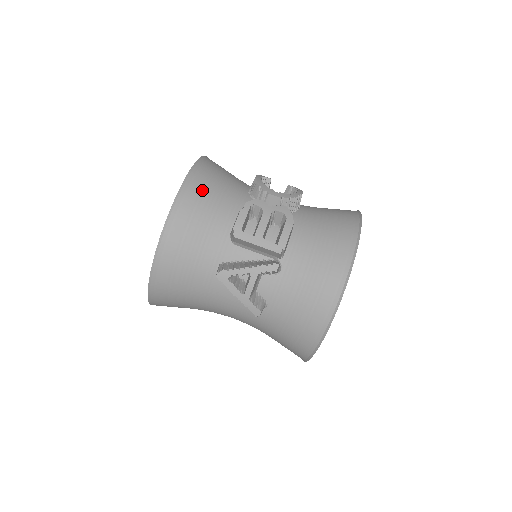
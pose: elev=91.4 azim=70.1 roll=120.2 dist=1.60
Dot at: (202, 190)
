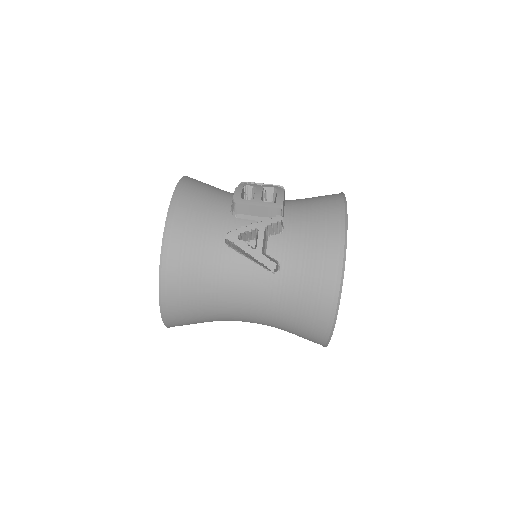
Dot at: (198, 185)
